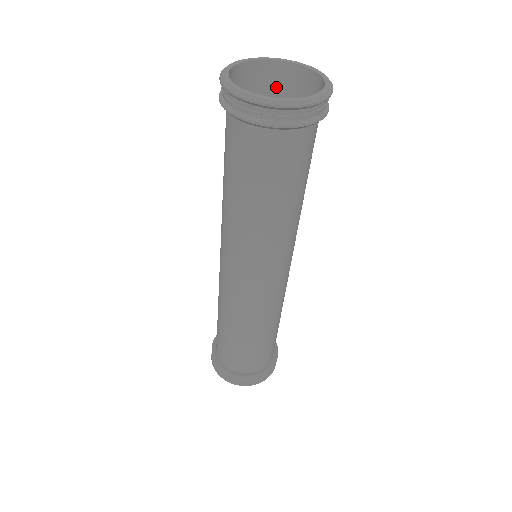
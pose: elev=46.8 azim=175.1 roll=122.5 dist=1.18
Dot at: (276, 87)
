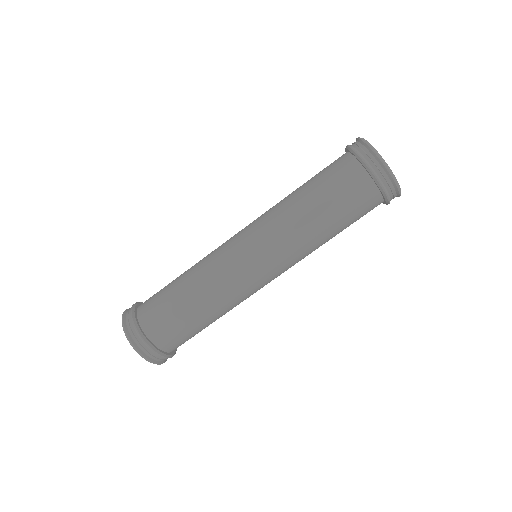
Dot at: occluded
